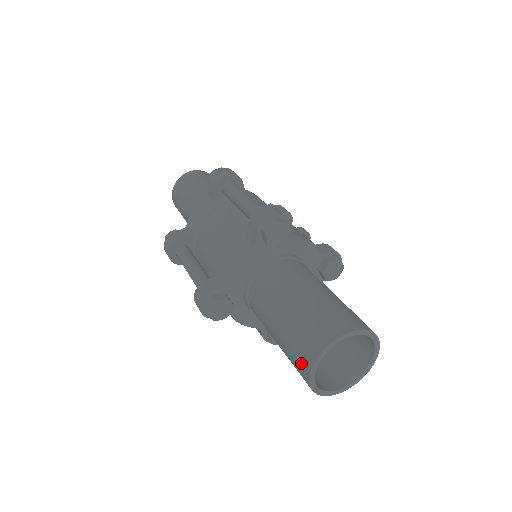
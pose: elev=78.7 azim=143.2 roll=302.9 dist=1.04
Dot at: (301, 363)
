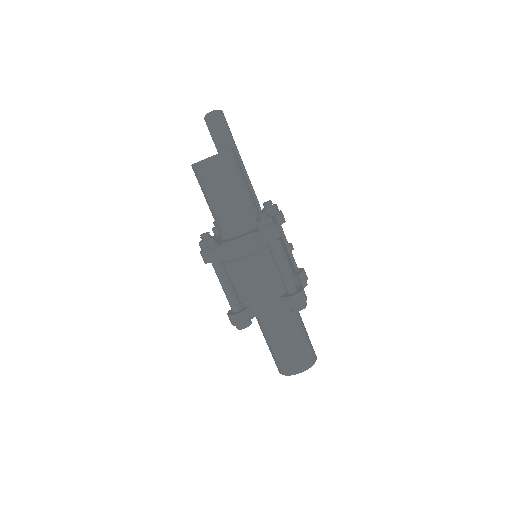
Dot at: (283, 369)
